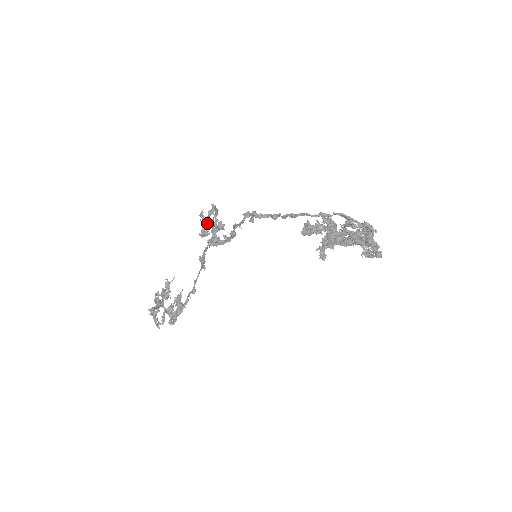
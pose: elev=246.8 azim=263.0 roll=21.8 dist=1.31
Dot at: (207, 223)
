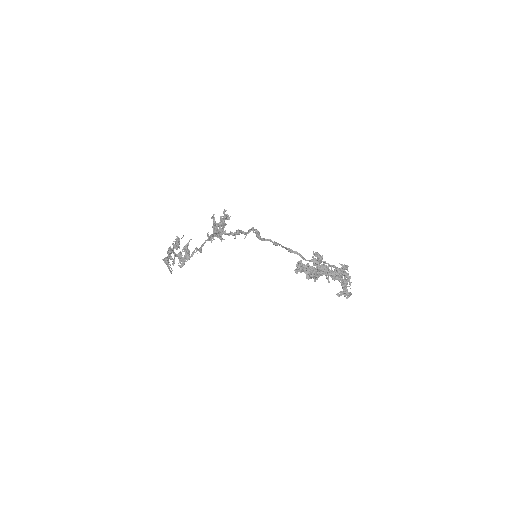
Dot at: (217, 224)
